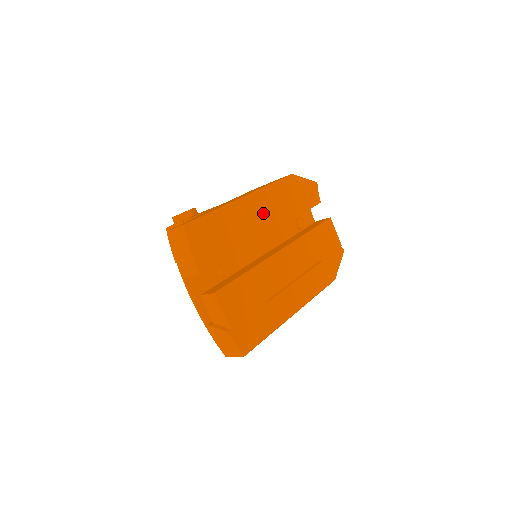
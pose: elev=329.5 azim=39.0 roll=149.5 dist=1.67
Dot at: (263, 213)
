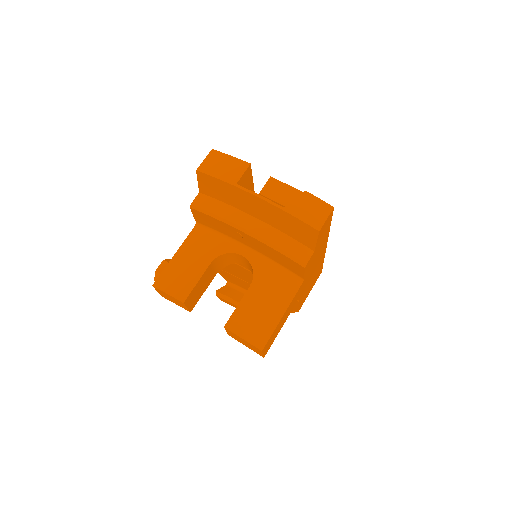
Dot at: occluded
